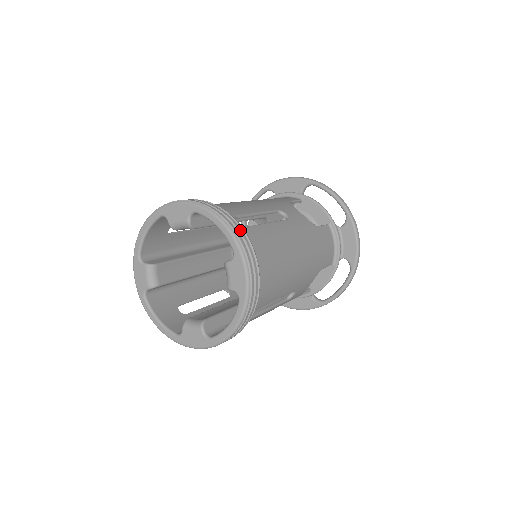
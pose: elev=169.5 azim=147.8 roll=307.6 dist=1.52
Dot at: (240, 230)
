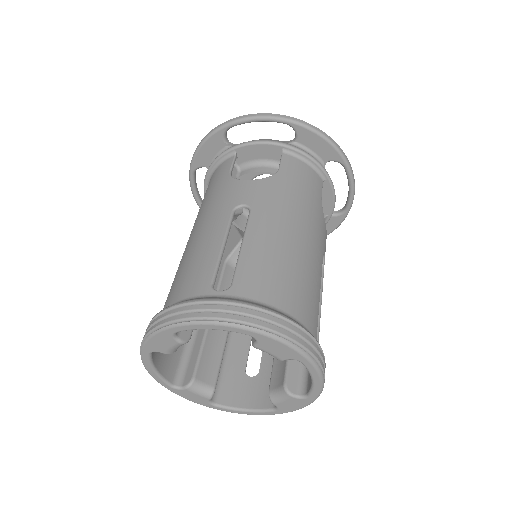
Dot at: (233, 309)
